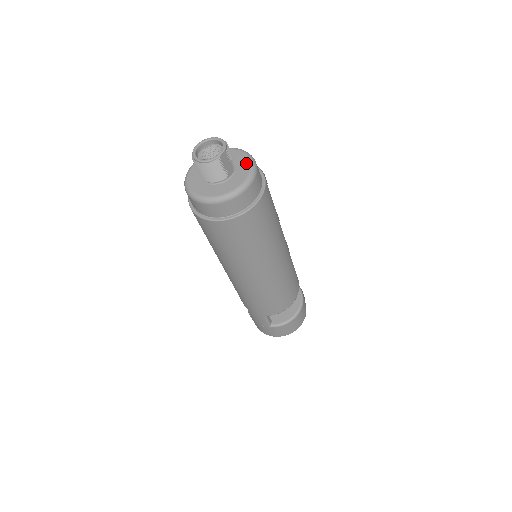
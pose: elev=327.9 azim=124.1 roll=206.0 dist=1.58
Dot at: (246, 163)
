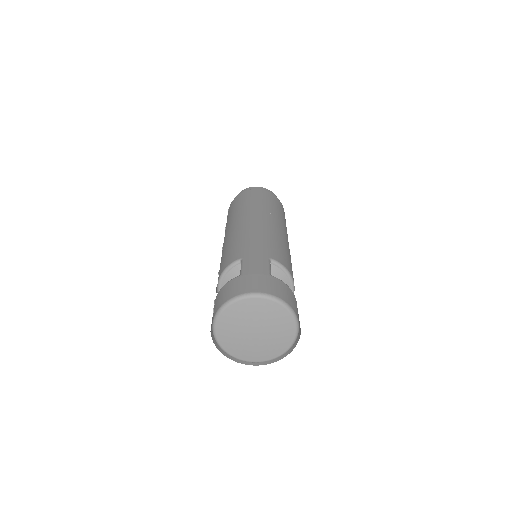
Dot at: occluded
